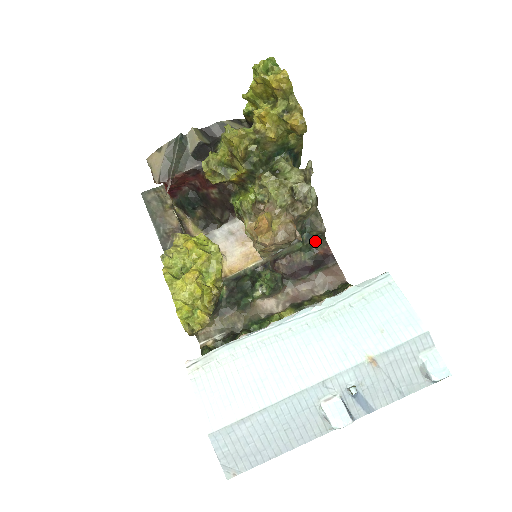
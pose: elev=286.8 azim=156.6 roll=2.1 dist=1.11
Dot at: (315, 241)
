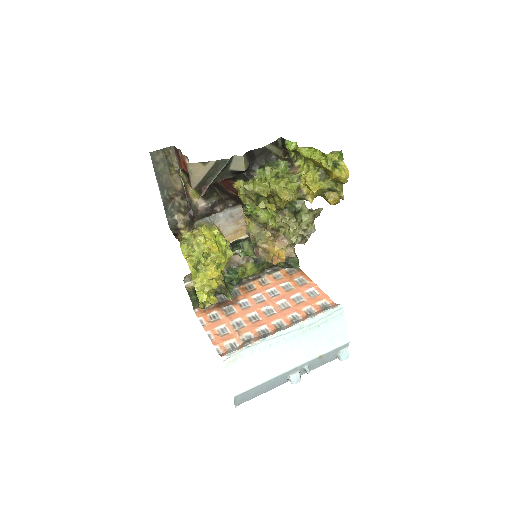
Dot at: occluded
